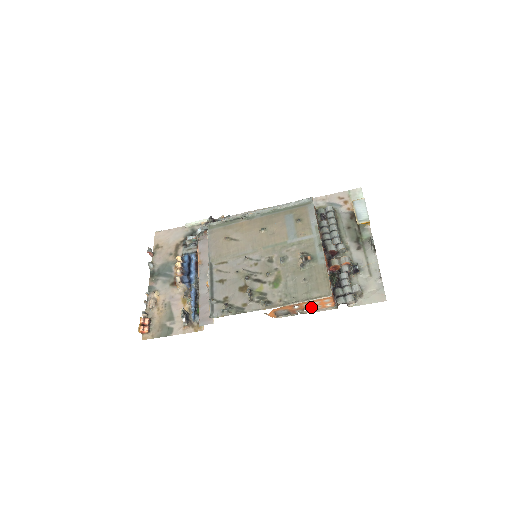
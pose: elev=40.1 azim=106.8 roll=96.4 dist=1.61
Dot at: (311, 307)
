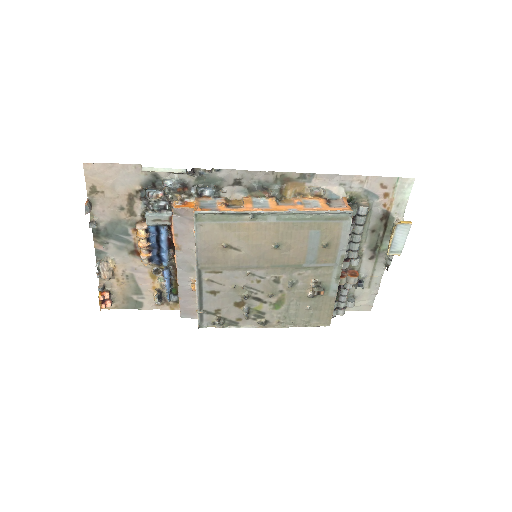
Dot at: occluded
